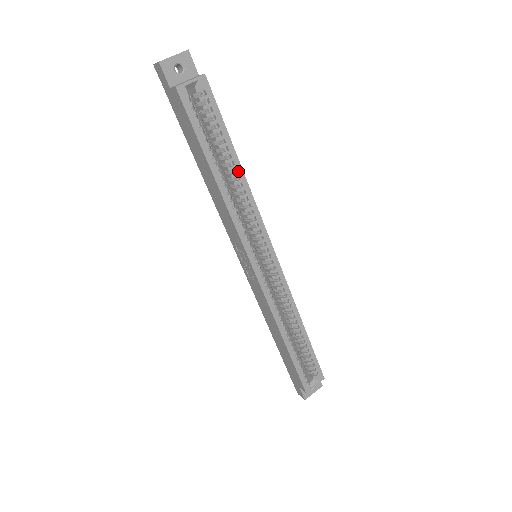
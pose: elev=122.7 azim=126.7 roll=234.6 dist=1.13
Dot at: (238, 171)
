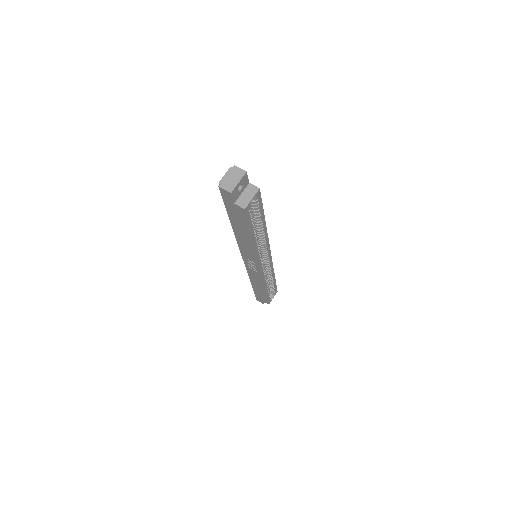
Dot at: (264, 228)
